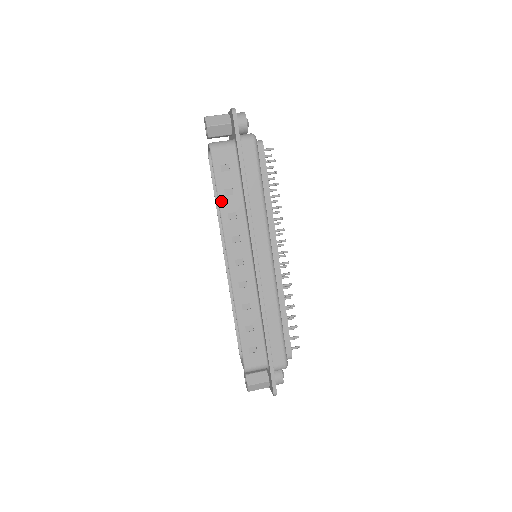
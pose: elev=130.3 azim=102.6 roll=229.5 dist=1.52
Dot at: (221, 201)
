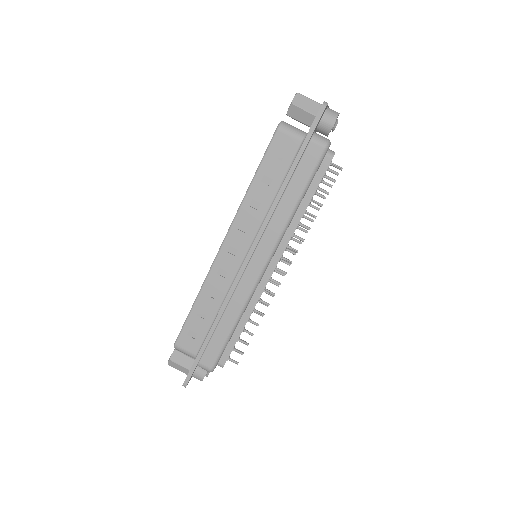
Dot at: (254, 183)
